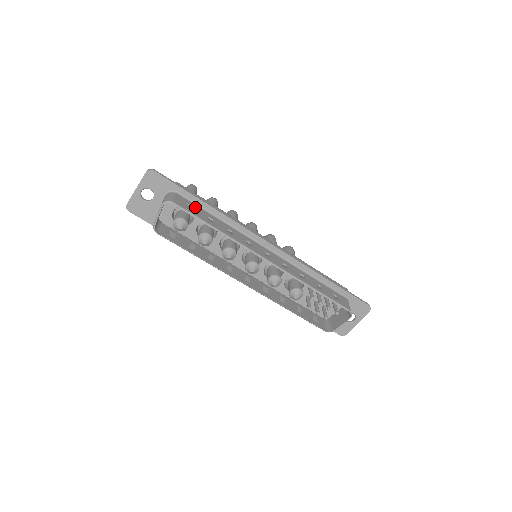
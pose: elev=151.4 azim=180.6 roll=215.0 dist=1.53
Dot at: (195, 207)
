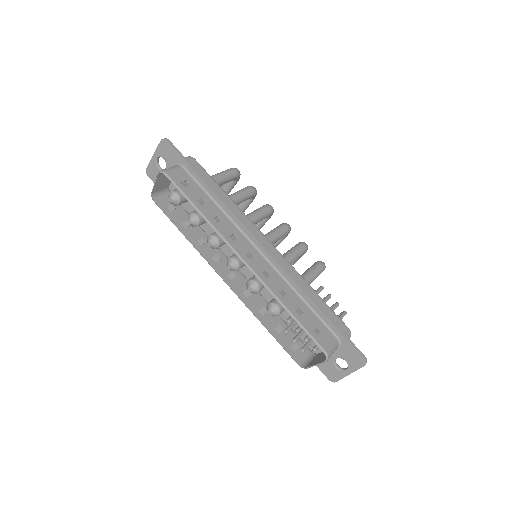
Dot at: (193, 185)
